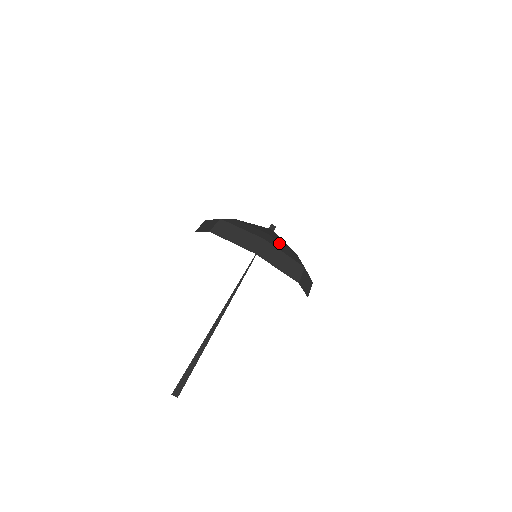
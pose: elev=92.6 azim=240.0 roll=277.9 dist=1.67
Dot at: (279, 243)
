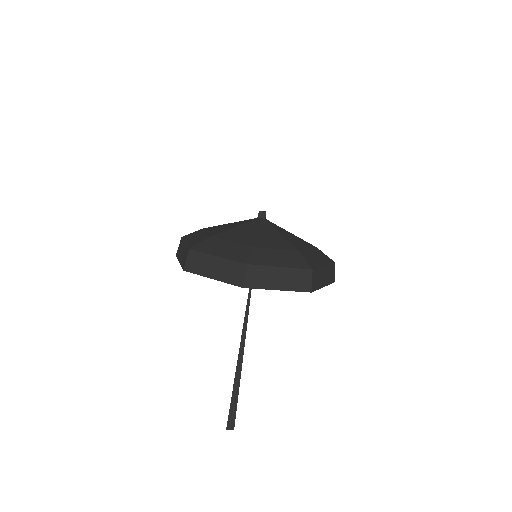
Dot at: (270, 252)
